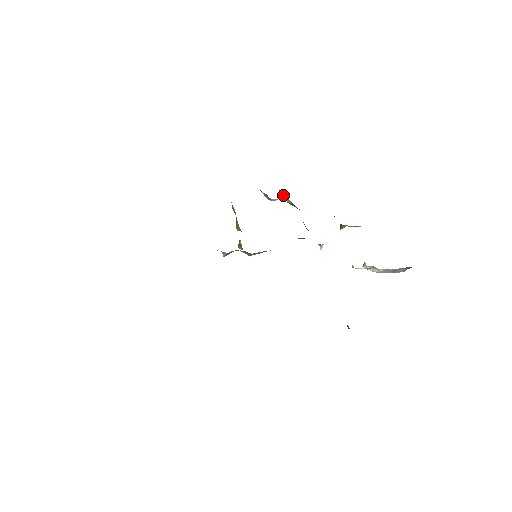
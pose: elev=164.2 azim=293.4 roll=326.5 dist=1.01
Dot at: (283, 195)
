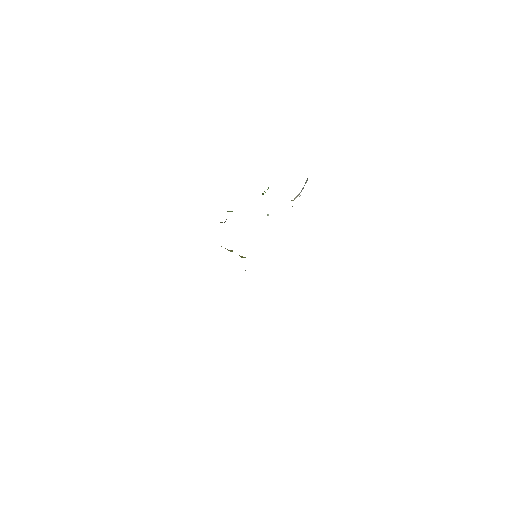
Dot at: occluded
